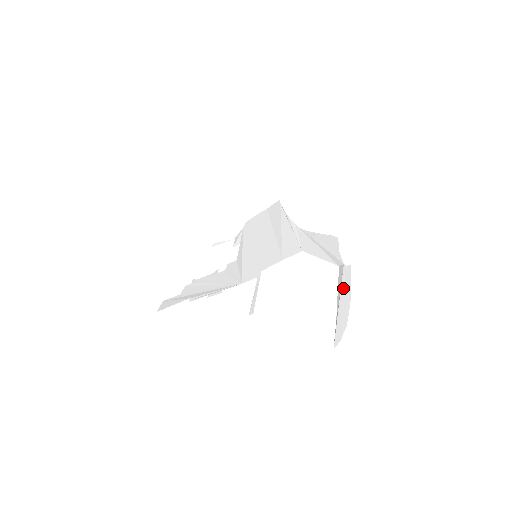
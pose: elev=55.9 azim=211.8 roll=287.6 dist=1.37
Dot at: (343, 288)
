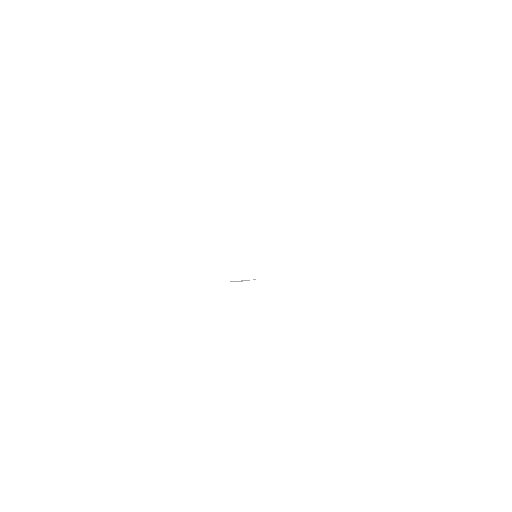
Dot at: occluded
